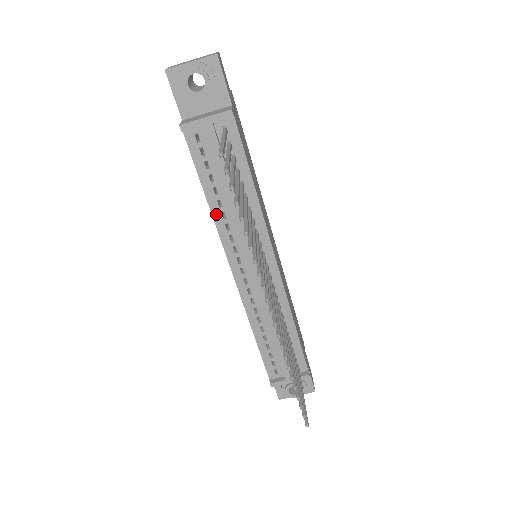
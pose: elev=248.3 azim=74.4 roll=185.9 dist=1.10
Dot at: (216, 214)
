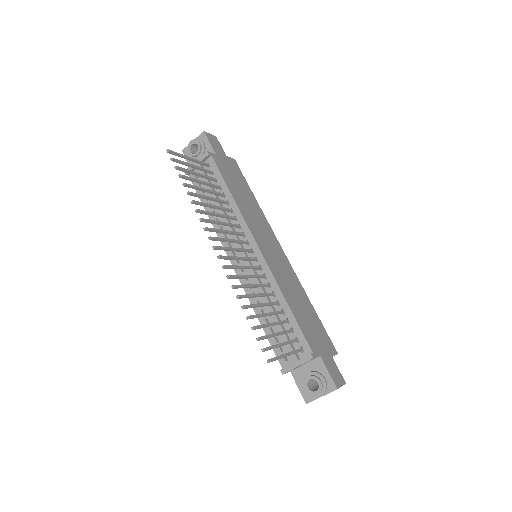
Dot at: occluded
